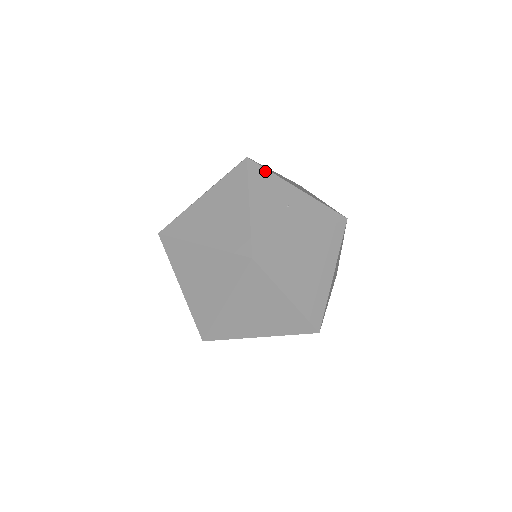
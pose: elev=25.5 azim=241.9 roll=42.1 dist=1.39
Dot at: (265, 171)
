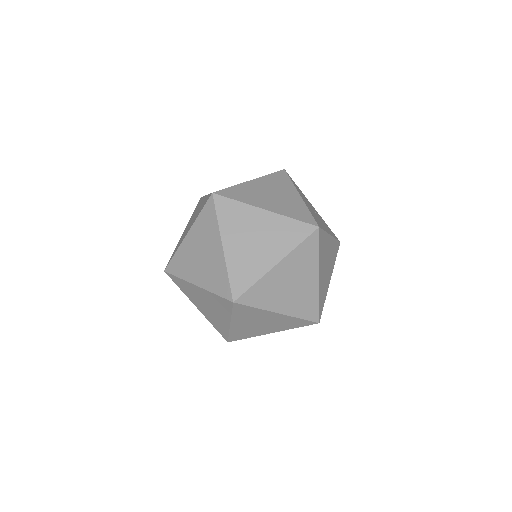
Dot at: occluded
